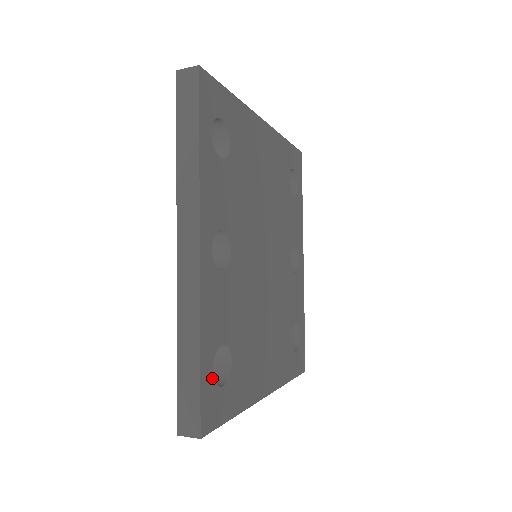
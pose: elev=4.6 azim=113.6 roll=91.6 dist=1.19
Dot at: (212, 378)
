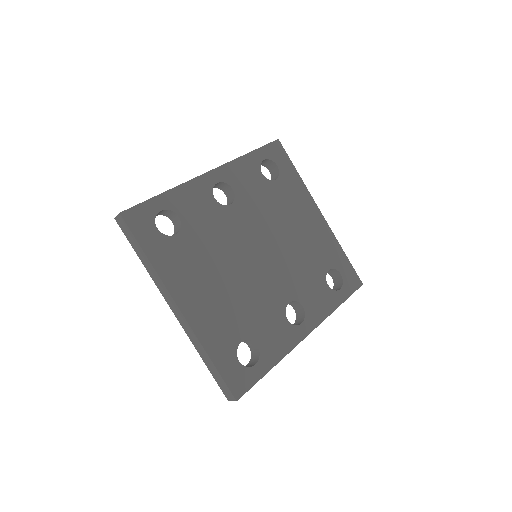
Dot at: (156, 213)
